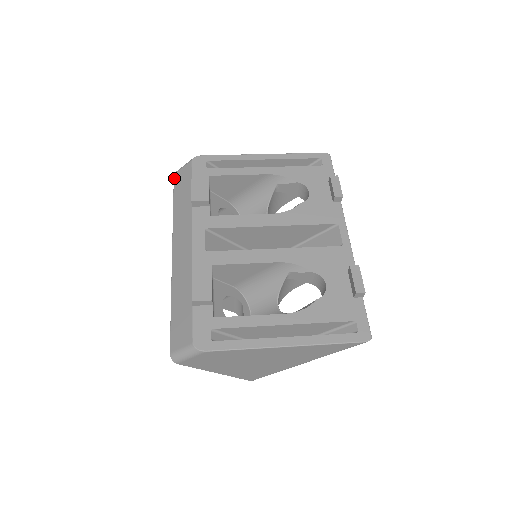
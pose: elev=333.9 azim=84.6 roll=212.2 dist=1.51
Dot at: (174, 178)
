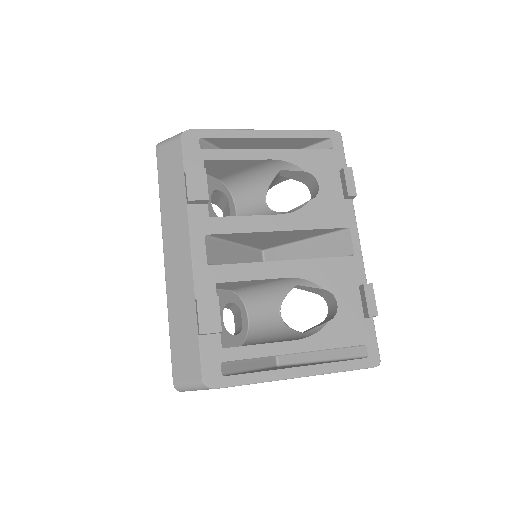
Dot at: (157, 154)
